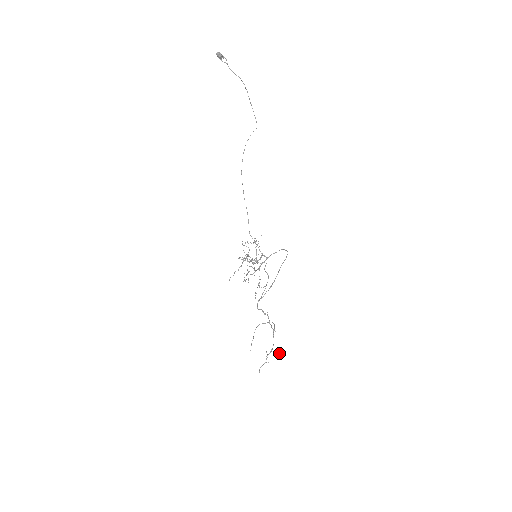
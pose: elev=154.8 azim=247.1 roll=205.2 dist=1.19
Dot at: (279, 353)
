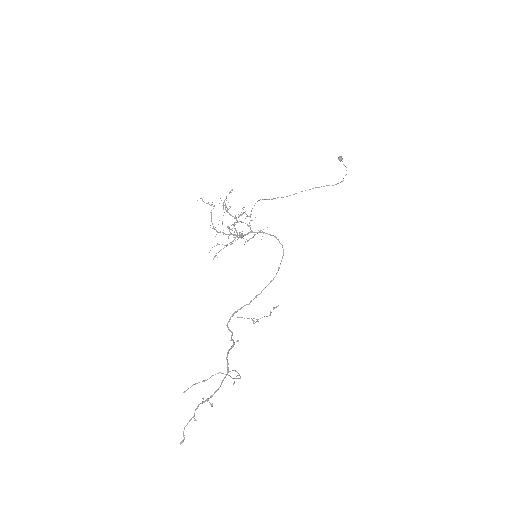
Dot at: occluded
